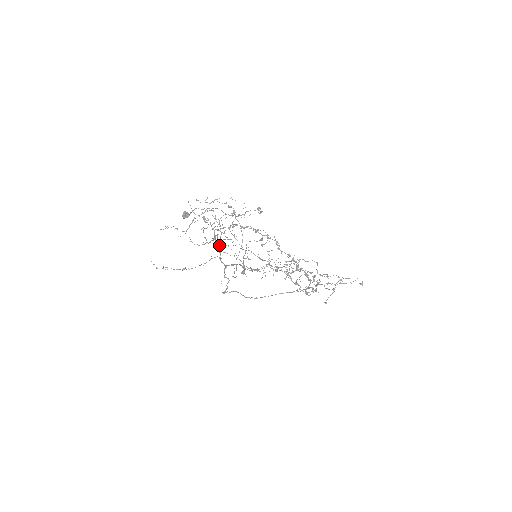
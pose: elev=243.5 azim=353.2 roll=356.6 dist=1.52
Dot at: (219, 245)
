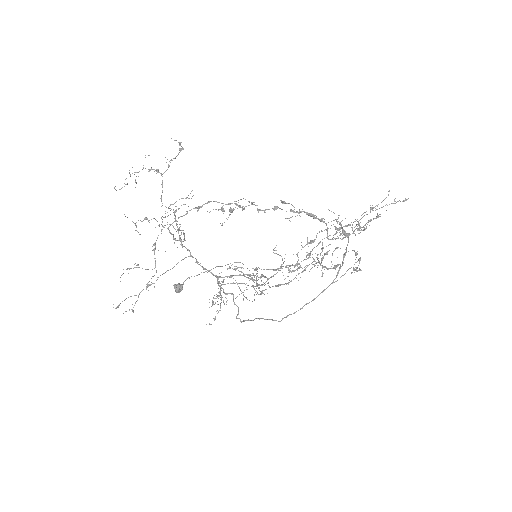
Dot at: (180, 240)
